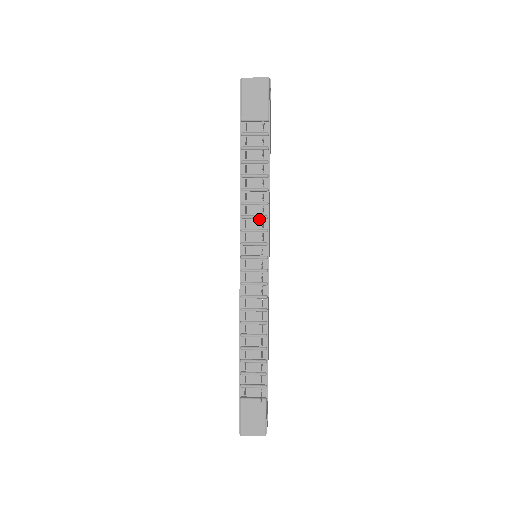
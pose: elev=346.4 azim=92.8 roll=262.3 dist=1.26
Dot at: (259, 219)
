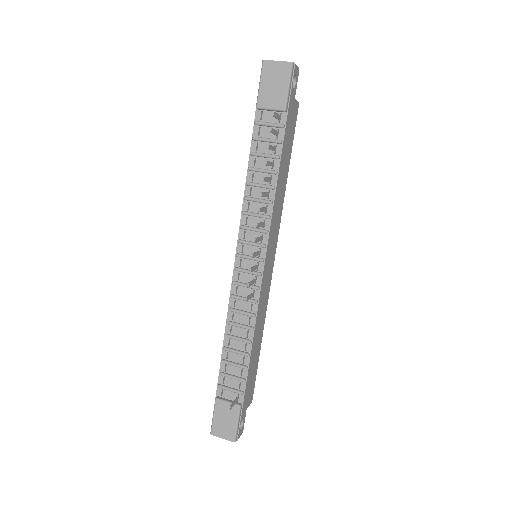
Dot at: (261, 218)
